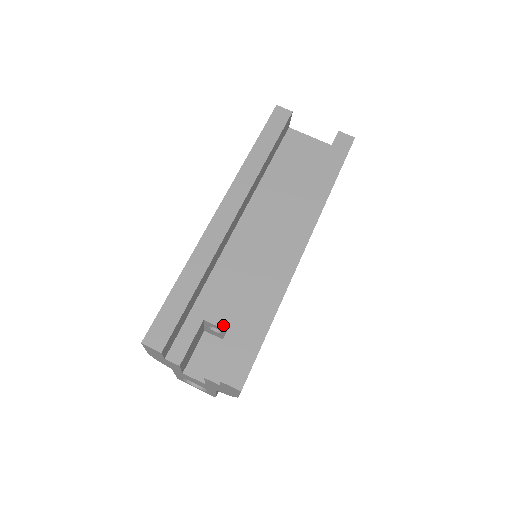
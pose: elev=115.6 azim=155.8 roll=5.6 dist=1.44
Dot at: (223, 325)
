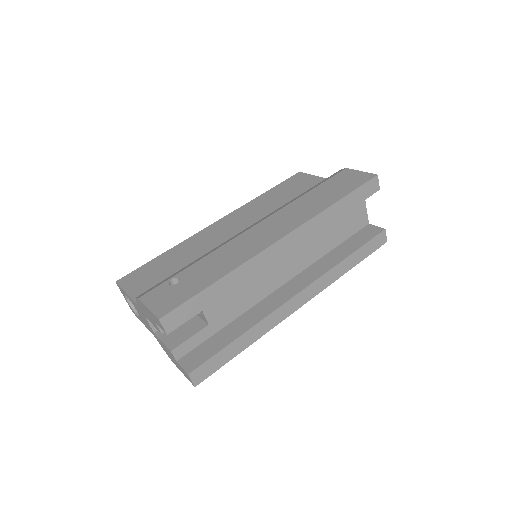
Dot at: (209, 319)
